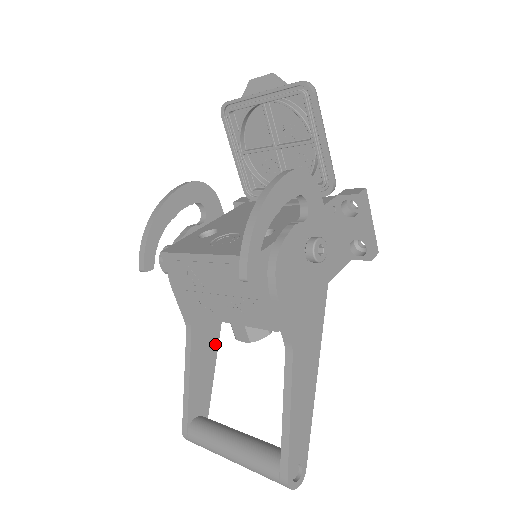
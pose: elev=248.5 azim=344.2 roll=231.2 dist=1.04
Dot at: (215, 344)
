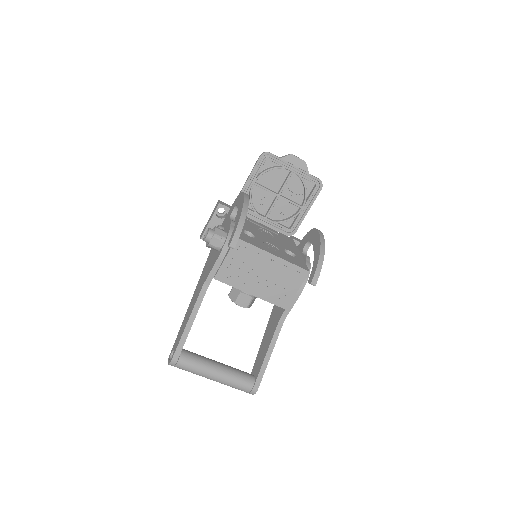
Dot at: occluded
